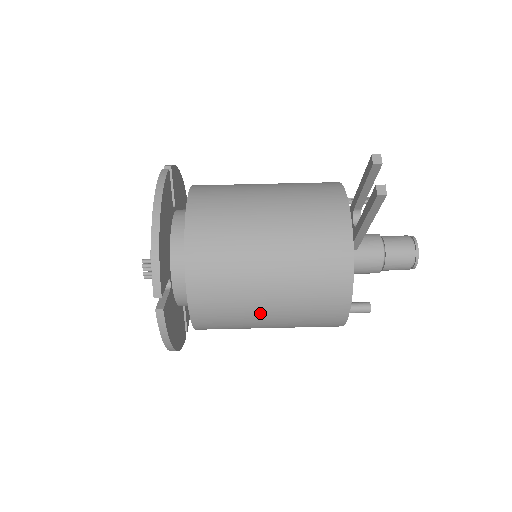
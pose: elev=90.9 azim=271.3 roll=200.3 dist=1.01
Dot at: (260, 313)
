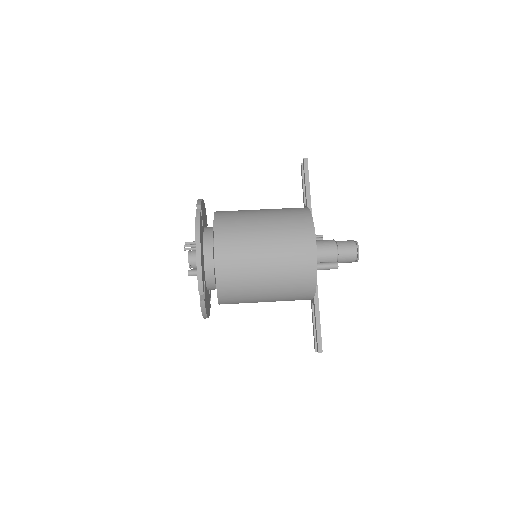
Dot at: (258, 229)
